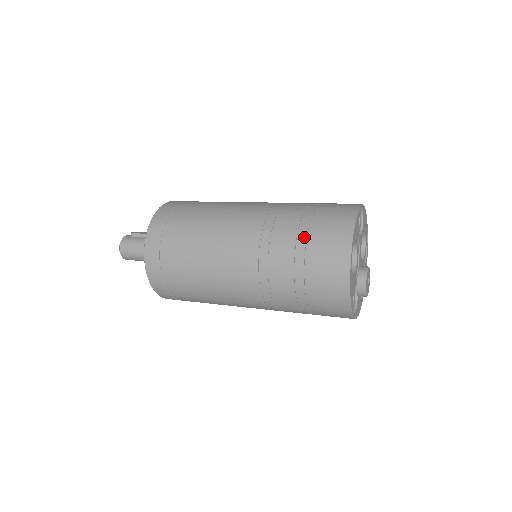
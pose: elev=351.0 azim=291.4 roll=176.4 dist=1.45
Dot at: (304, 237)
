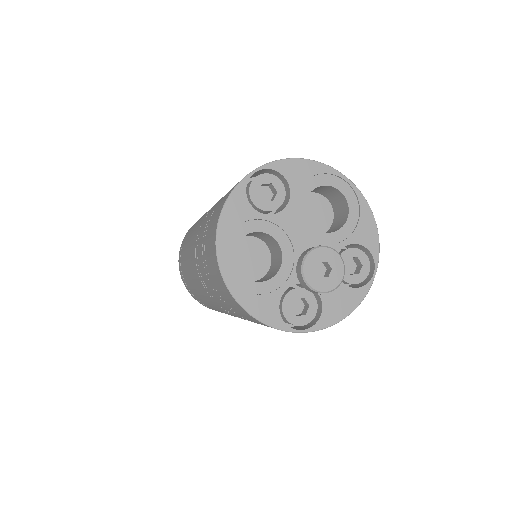
Dot at: (204, 250)
